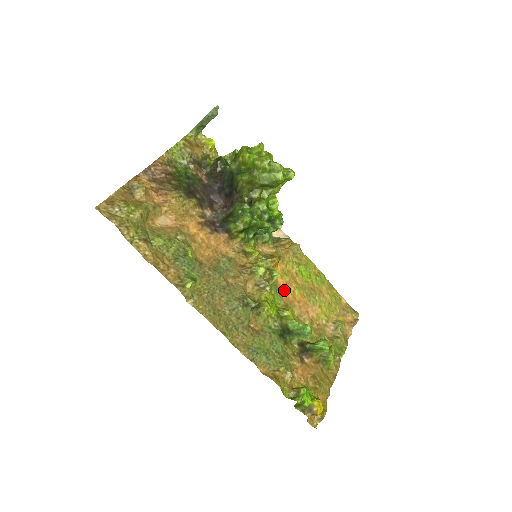
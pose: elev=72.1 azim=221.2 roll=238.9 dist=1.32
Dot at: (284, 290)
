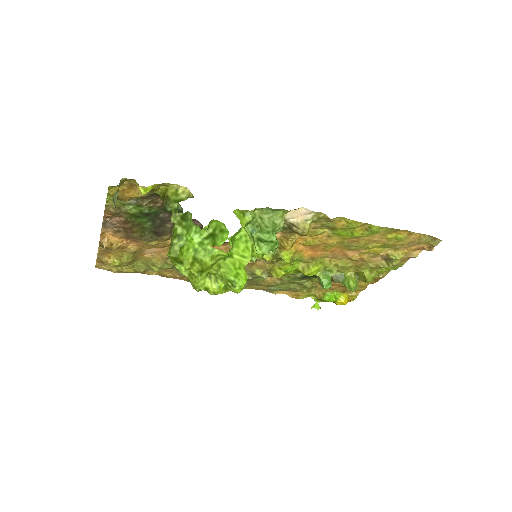
Dot at: (309, 250)
